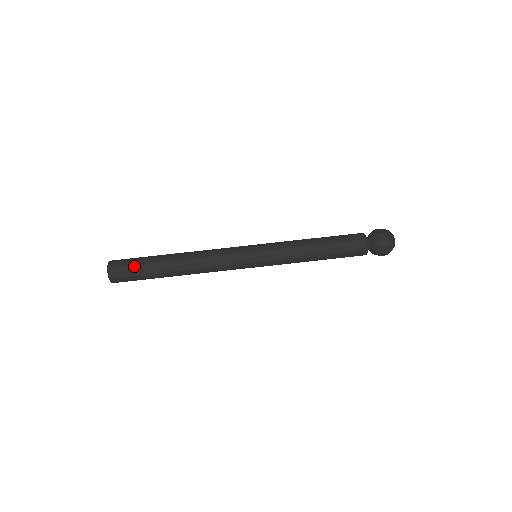
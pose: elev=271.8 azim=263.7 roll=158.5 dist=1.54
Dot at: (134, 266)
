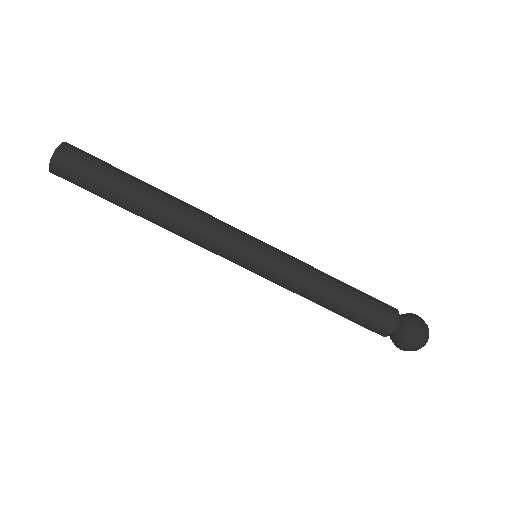
Dot at: (89, 180)
